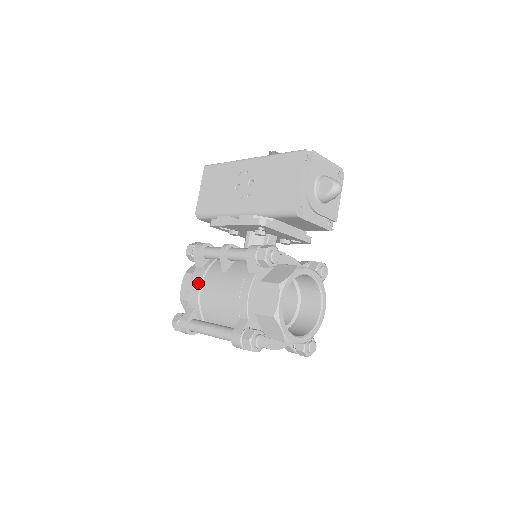
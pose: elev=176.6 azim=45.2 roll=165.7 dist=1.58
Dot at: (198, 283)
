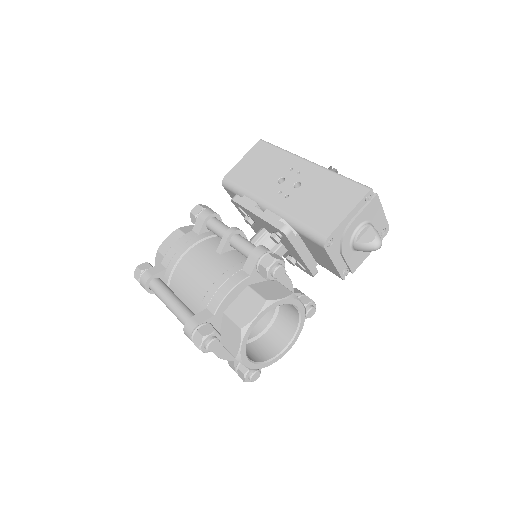
Dot at: (186, 247)
